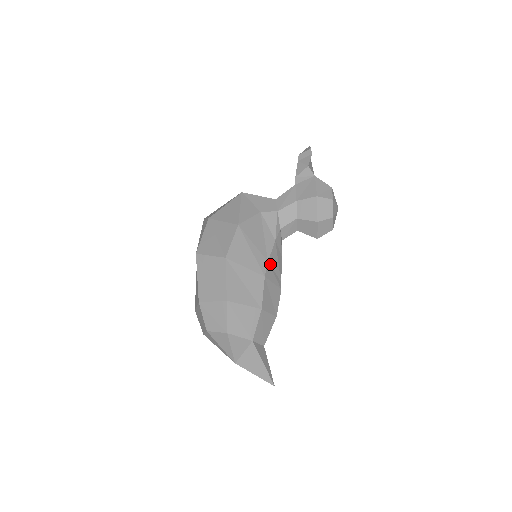
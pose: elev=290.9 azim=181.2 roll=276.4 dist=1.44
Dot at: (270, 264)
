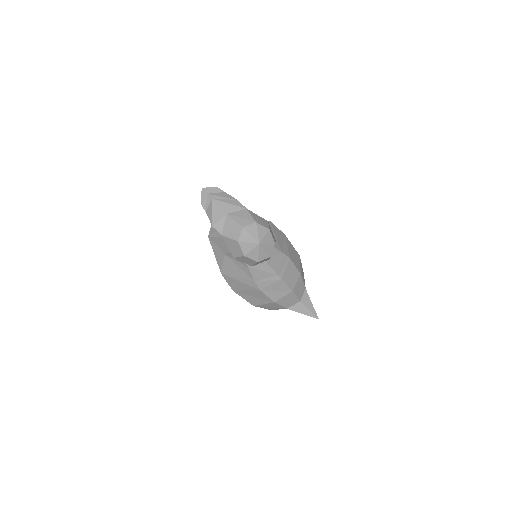
Dot at: (258, 280)
